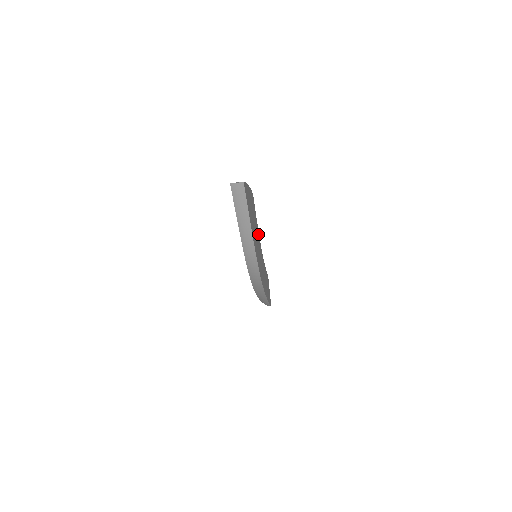
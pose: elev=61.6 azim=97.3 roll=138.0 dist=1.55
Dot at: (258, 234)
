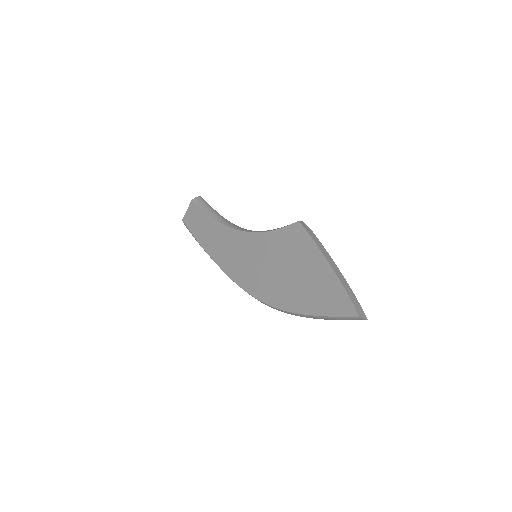
Dot at: occluded
